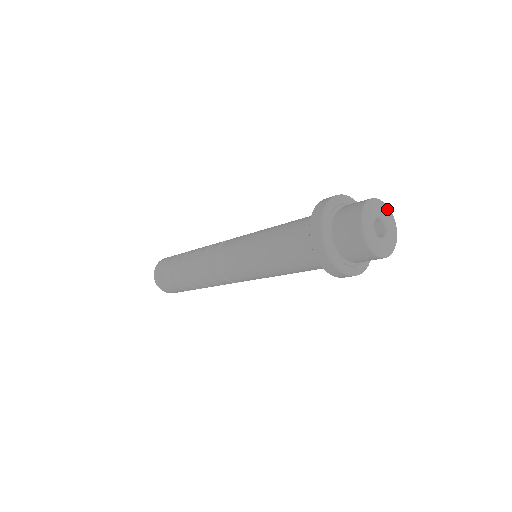
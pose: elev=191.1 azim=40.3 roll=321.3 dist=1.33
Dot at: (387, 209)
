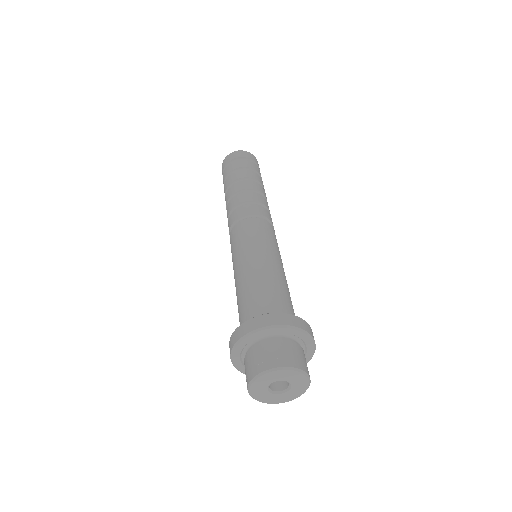
Dot at: (282, 372)
